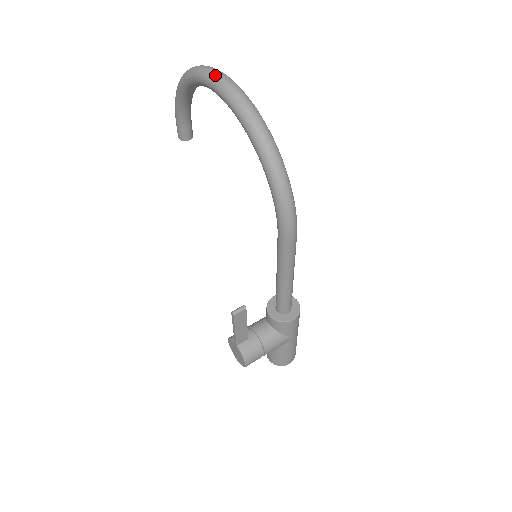
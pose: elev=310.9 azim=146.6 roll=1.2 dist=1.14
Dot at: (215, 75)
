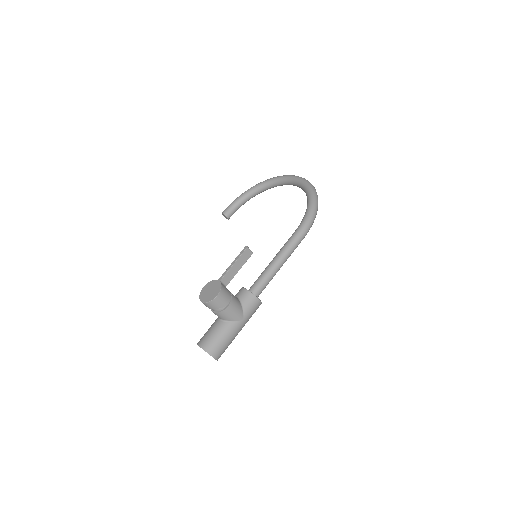
Dot at: (294, 175)
